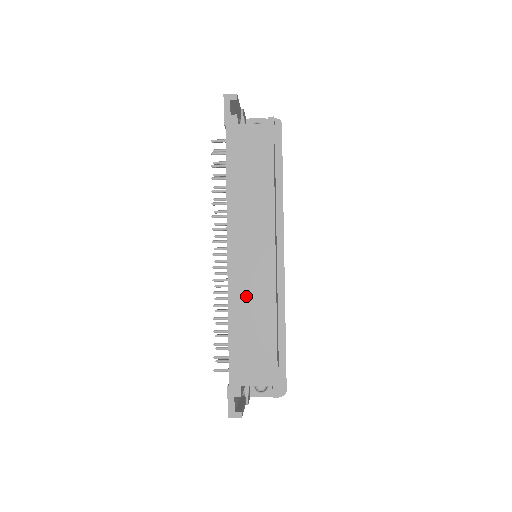
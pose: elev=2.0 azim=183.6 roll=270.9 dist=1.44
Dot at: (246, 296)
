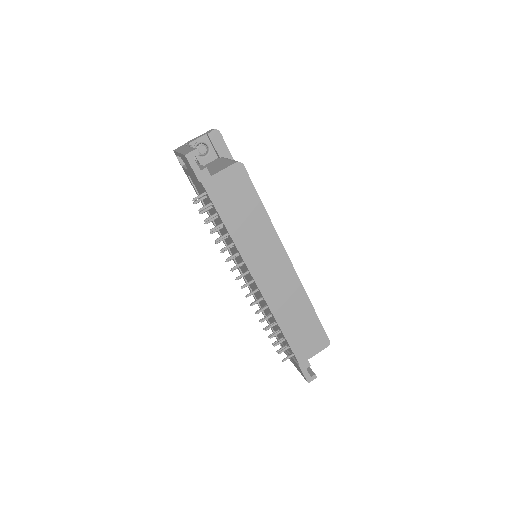
Dot at: (284, 303)
